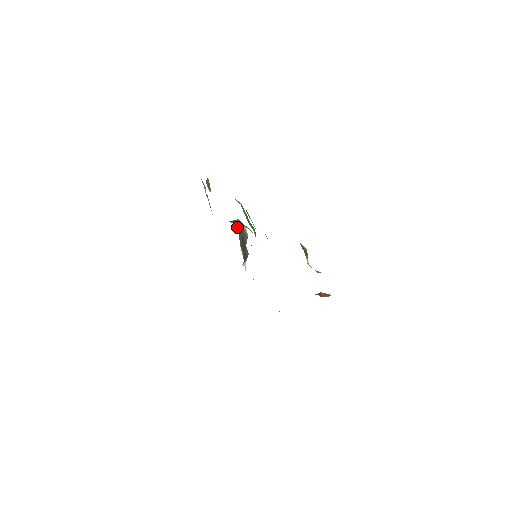
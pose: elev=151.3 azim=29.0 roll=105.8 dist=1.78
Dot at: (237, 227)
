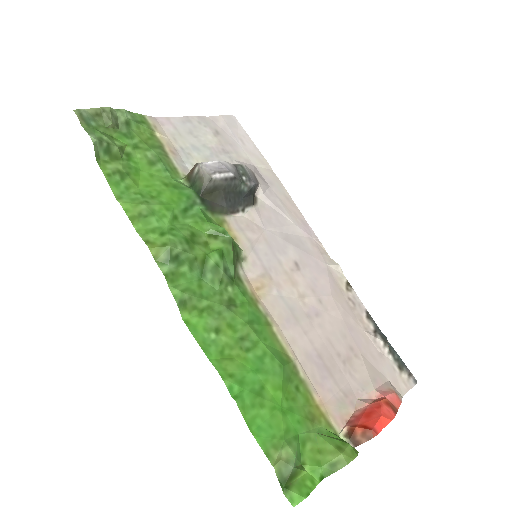
Dot at: (202, 207)
